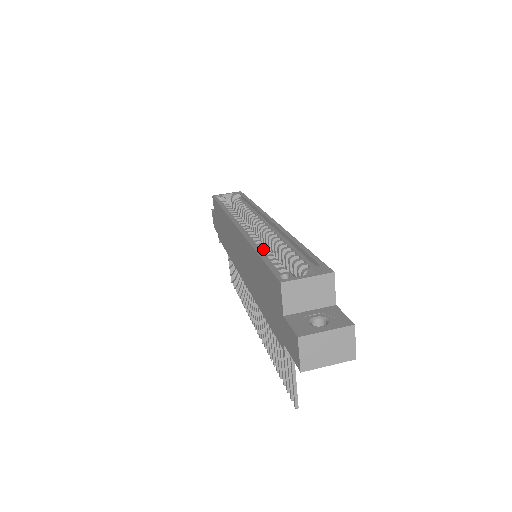
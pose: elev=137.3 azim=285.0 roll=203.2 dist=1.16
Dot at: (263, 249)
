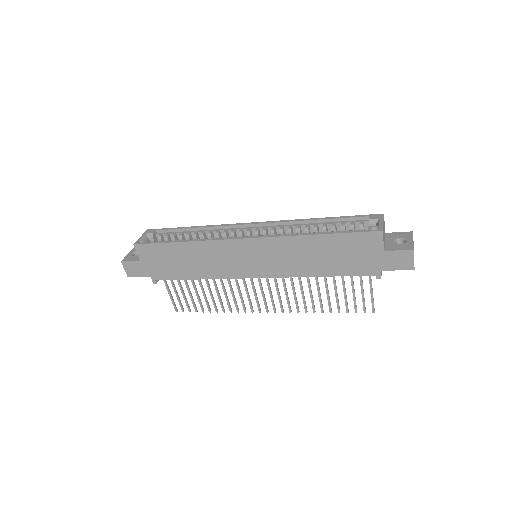
Dot at: occluded
